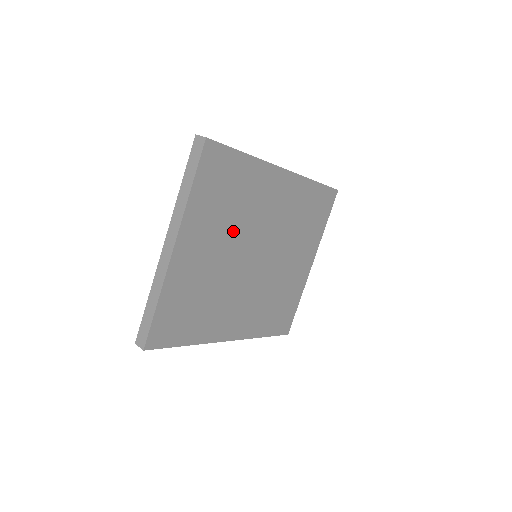
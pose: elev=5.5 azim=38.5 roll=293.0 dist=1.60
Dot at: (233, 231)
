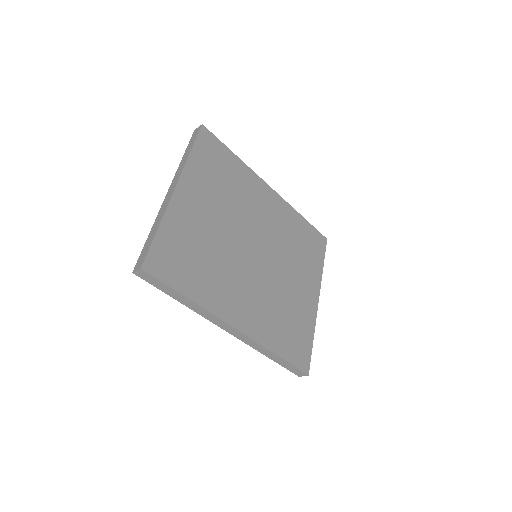
Dot at: (230, 209)
